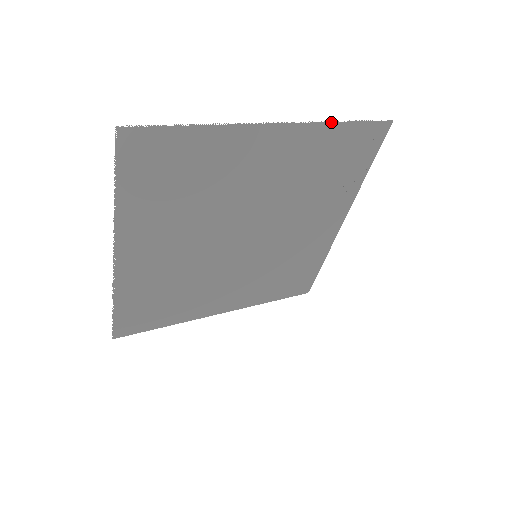
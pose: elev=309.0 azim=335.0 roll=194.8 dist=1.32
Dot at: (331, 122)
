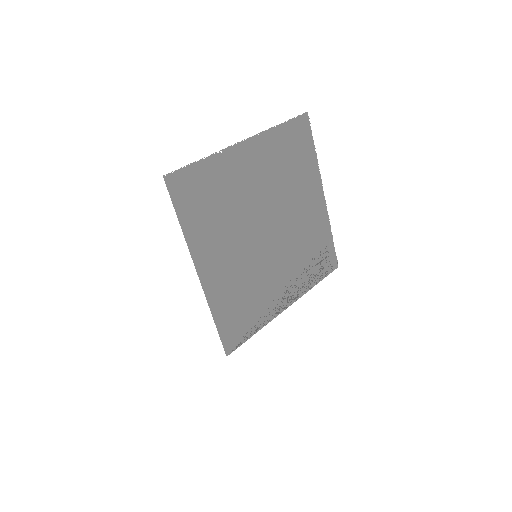
Dot at: (330, 227)
